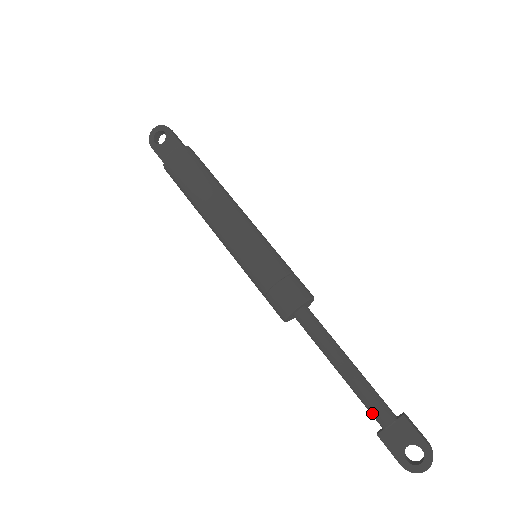
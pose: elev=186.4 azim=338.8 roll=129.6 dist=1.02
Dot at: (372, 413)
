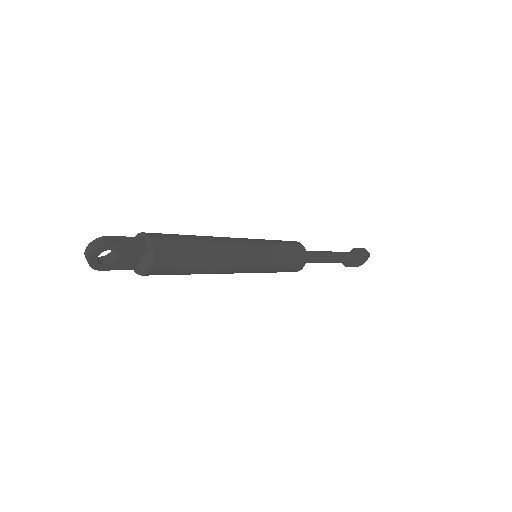
Dot at: occluded
